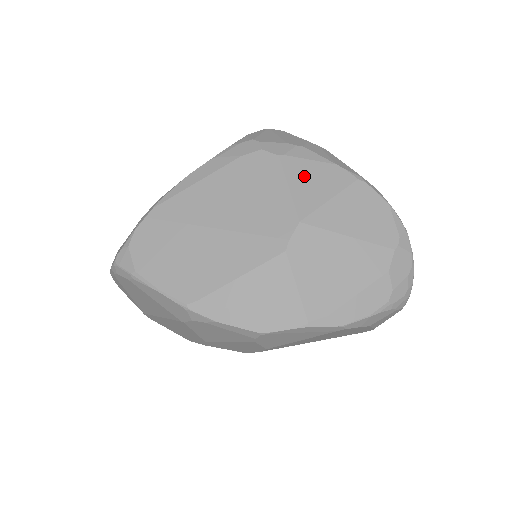
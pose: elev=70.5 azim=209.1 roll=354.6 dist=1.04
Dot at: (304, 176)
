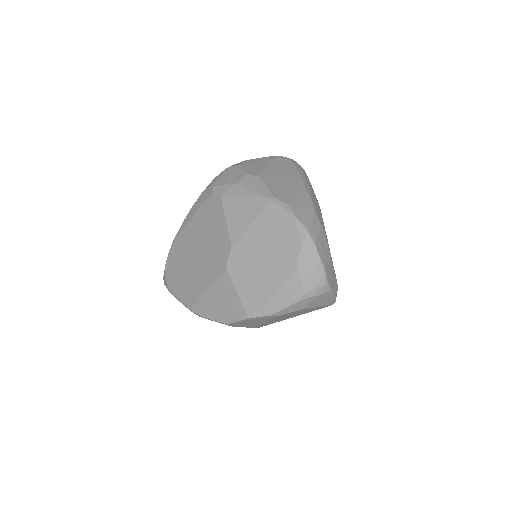
Dot at: (235, 209)
